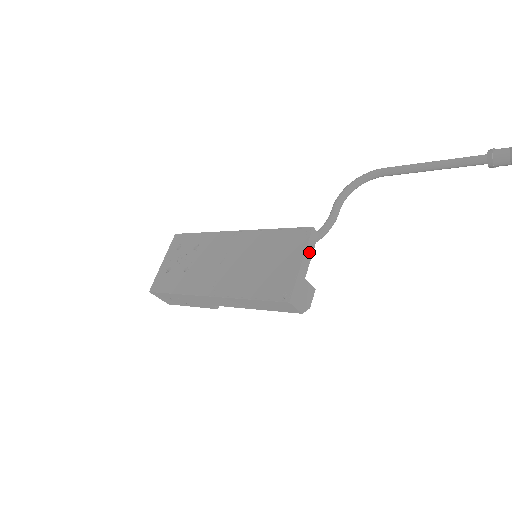
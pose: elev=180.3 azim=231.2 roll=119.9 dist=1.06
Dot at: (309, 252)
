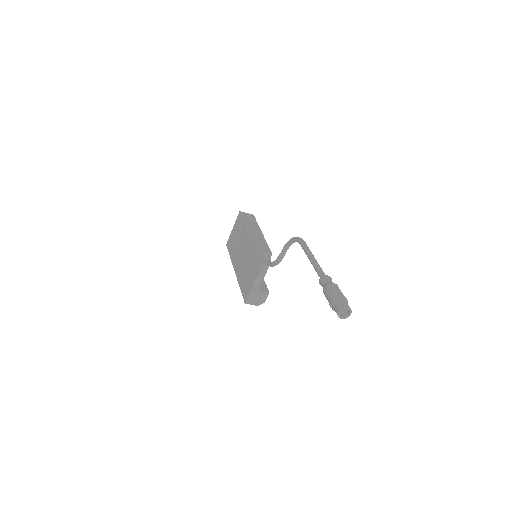
Dot at: (260, 278)
